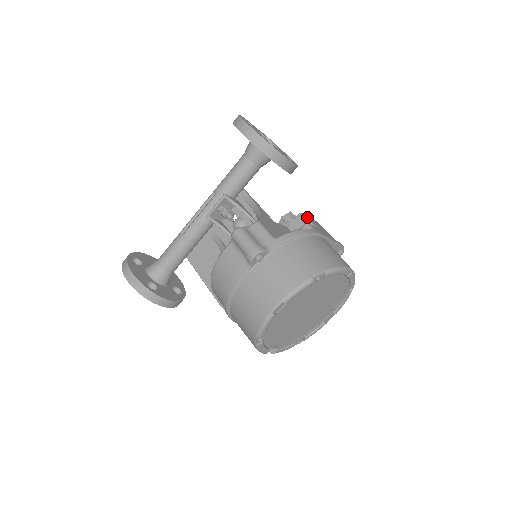
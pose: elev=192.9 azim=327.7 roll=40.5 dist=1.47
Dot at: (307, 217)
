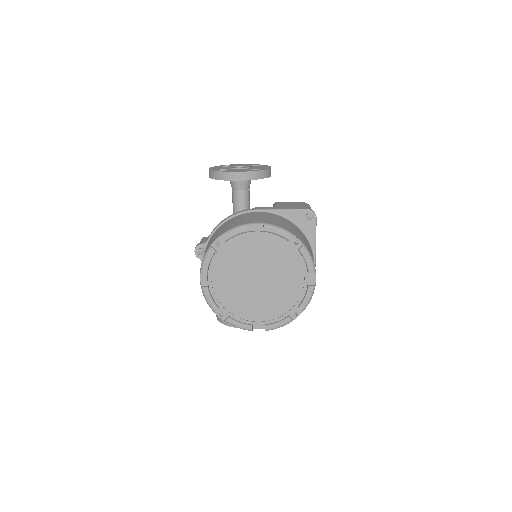
Dot at: (275, 203)
